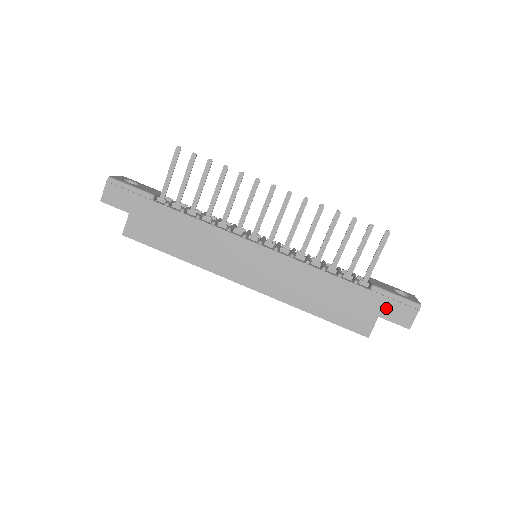
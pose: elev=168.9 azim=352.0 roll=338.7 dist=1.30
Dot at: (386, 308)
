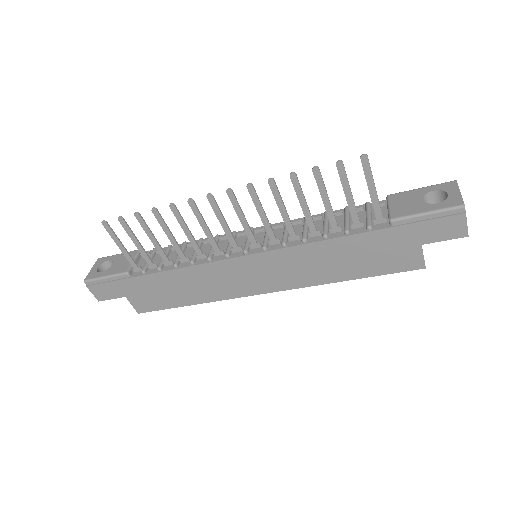
Dot at: (423, 233)
